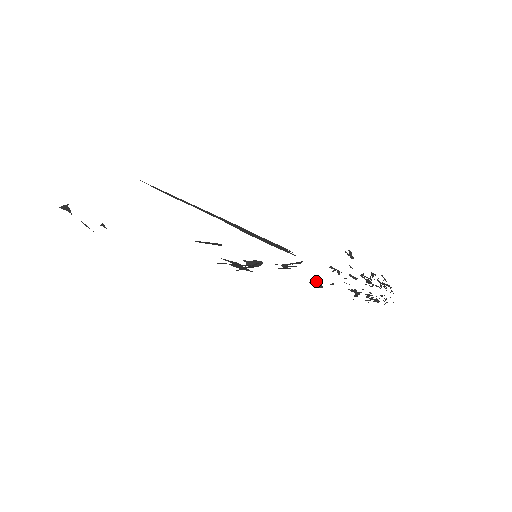
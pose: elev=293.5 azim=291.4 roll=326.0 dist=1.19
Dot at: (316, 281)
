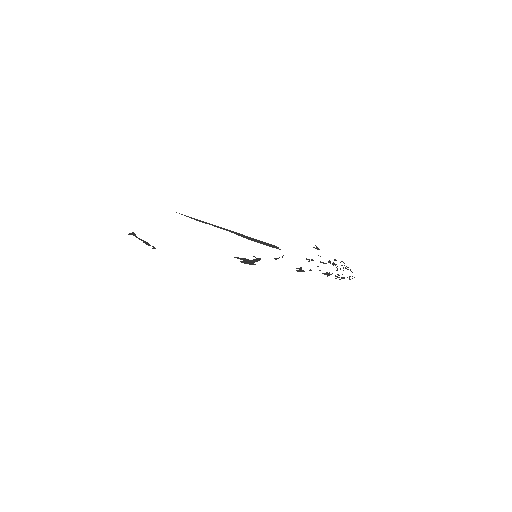
Dot at: (299, 269)
